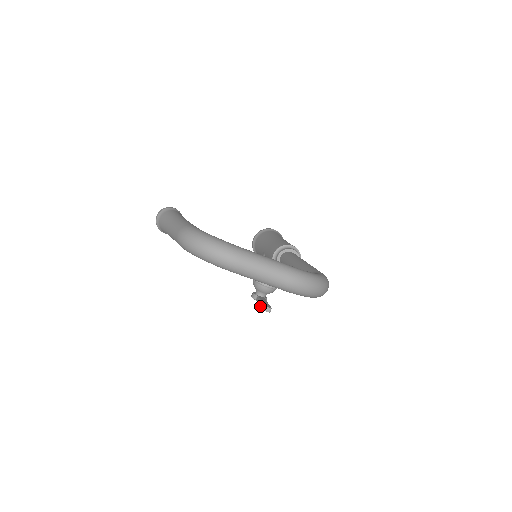
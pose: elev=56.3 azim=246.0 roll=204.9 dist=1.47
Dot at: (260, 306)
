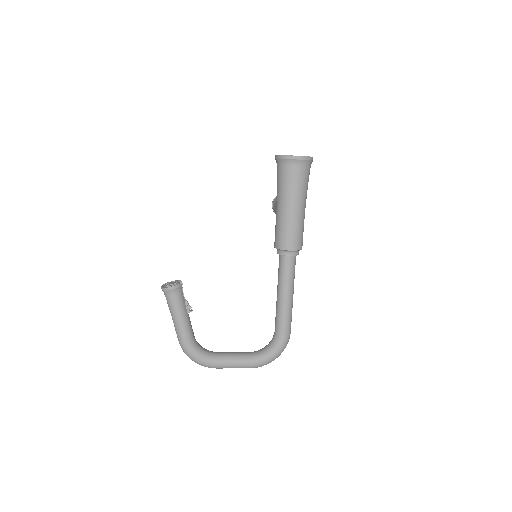
Dot at: occluded
